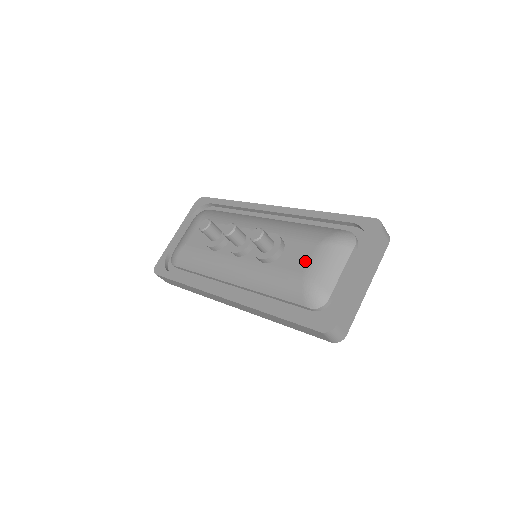
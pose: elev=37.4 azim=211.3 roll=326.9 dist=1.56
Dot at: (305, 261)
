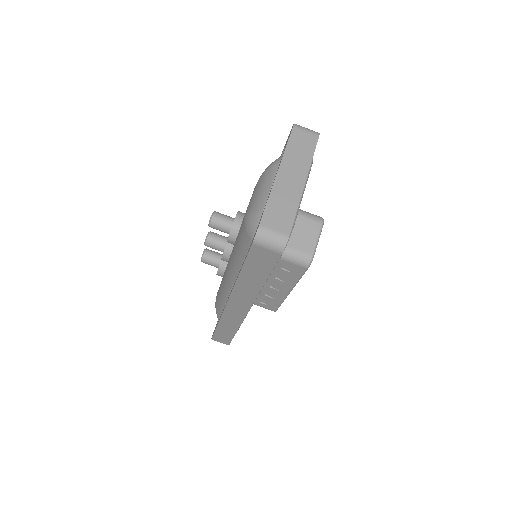
Dot at: (247, 207)
